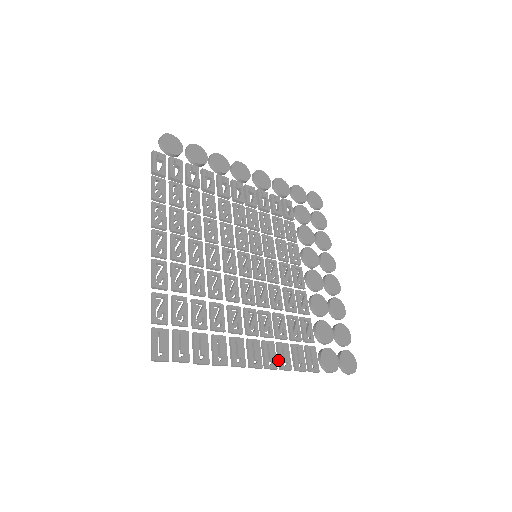
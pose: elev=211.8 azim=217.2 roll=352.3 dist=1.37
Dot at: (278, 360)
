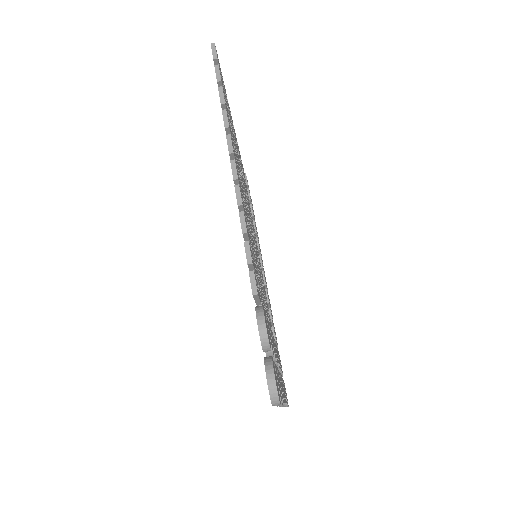
Dot at: occluded
